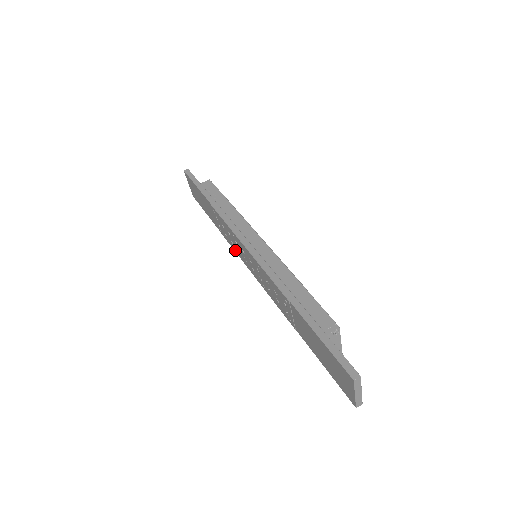
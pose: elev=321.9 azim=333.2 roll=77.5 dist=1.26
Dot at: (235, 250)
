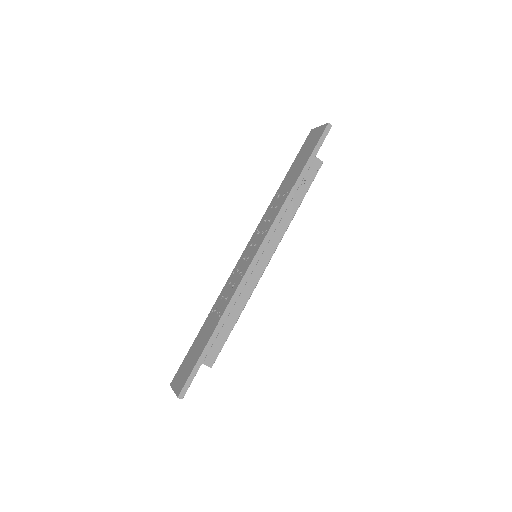
Dot at: (261, 223)
